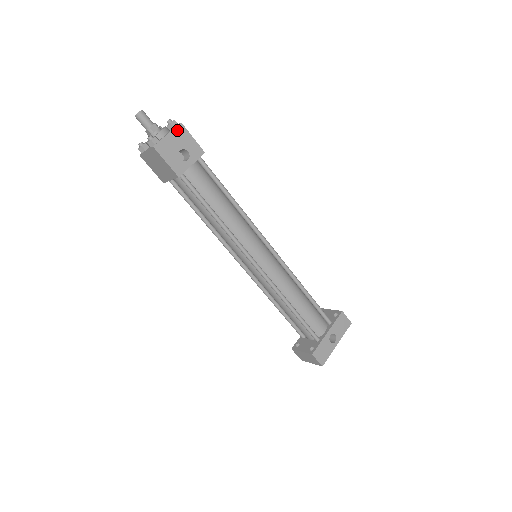
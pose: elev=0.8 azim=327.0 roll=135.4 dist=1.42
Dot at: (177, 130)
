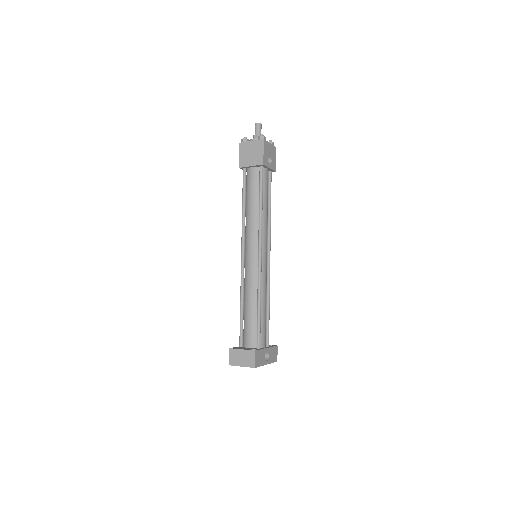
Dot at: (273, 147)
